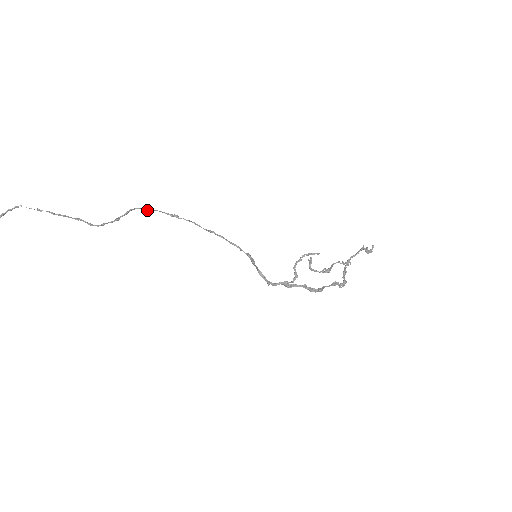
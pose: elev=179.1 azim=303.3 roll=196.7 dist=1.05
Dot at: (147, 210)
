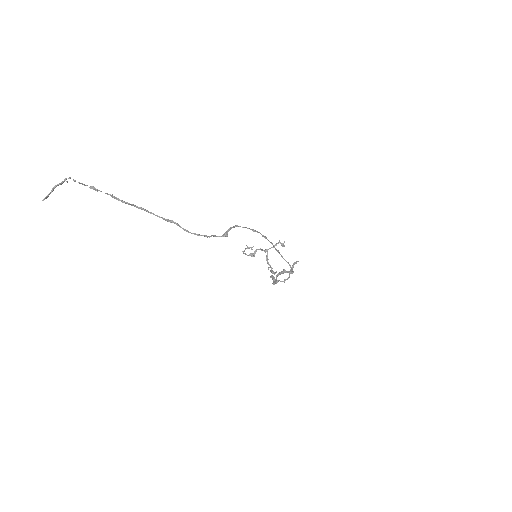
Dot at: (253, 231)
